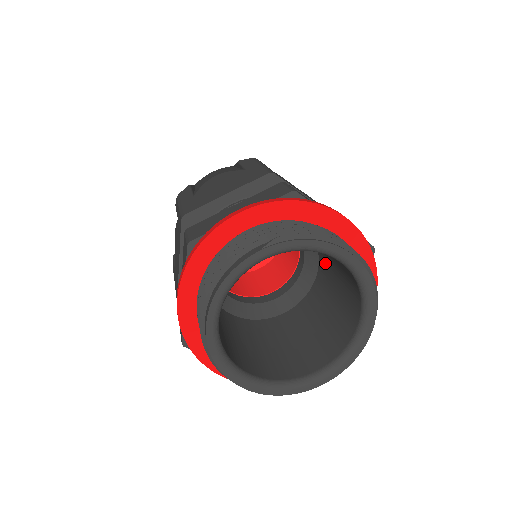
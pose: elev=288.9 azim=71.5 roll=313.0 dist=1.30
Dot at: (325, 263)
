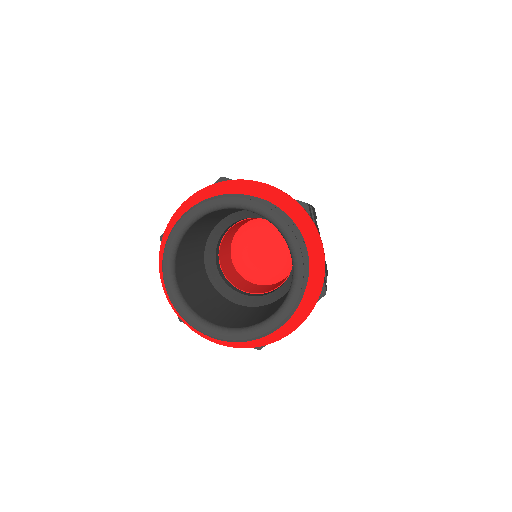
Dot at: occluded
